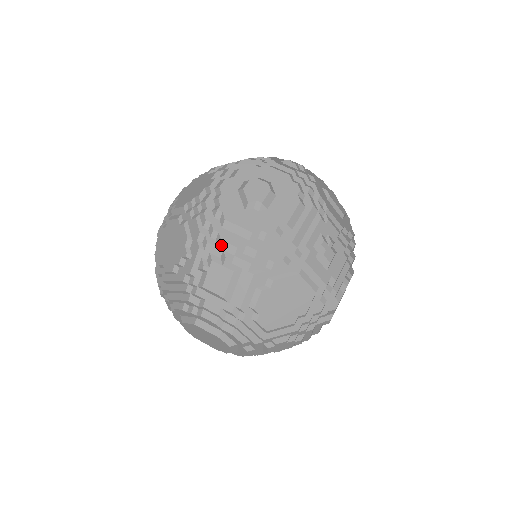
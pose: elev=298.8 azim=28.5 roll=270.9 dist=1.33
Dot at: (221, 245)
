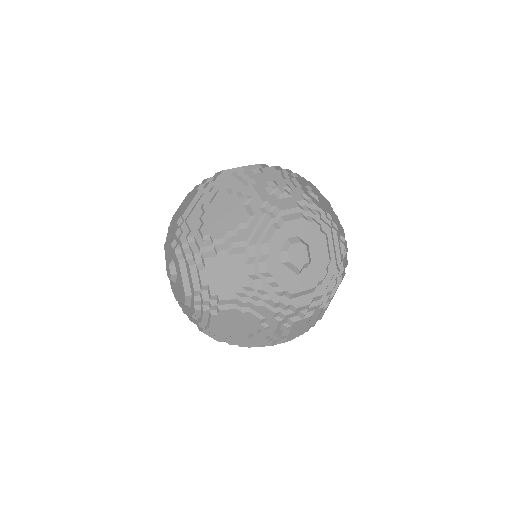
Dot at: (297, 310)
